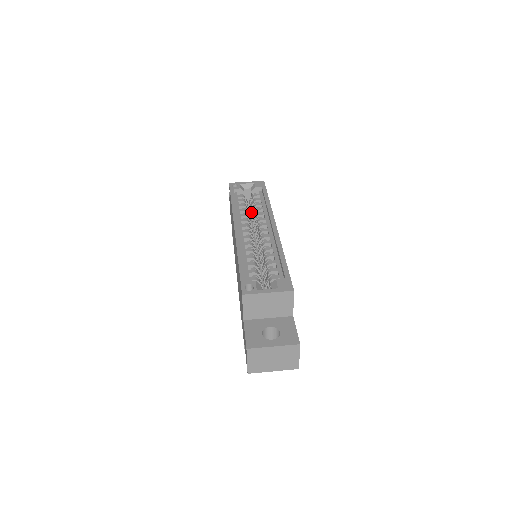
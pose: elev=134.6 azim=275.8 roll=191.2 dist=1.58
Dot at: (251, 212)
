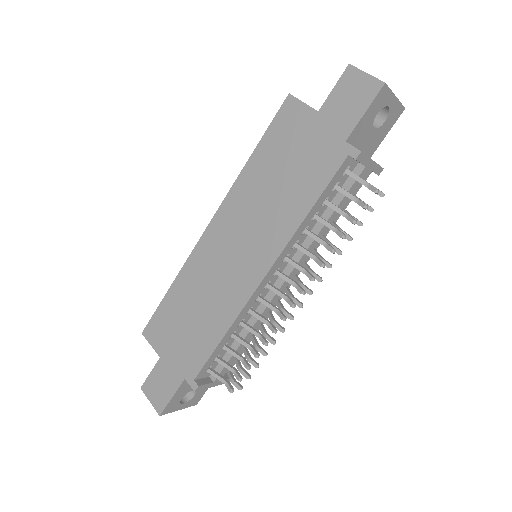
Dot at: occluded
